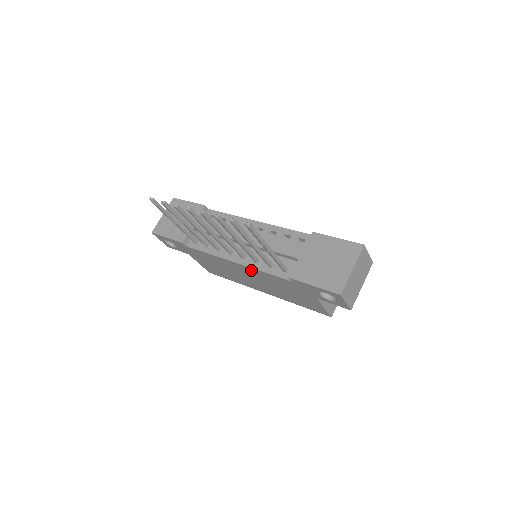
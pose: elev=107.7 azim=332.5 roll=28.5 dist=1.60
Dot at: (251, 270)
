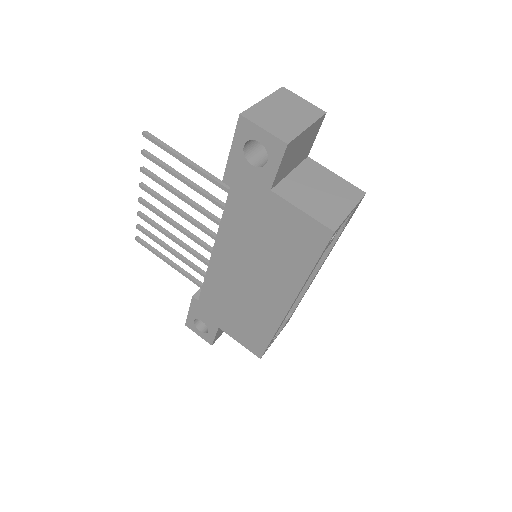
Dot at: (224, 244)
